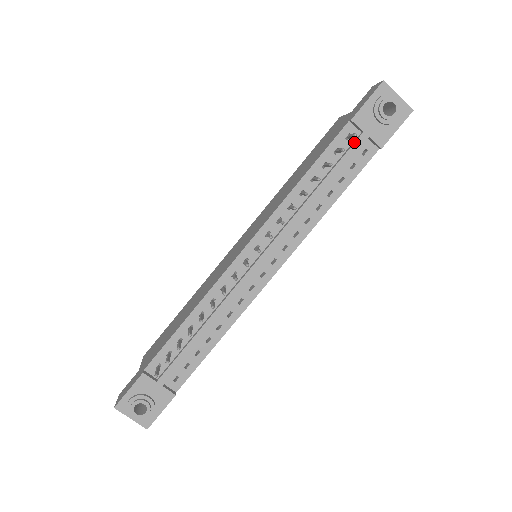
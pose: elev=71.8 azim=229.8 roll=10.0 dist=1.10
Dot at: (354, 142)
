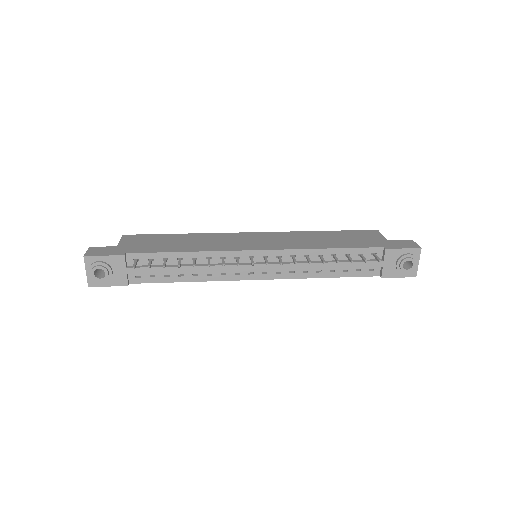
Dot at: (374, 261)
